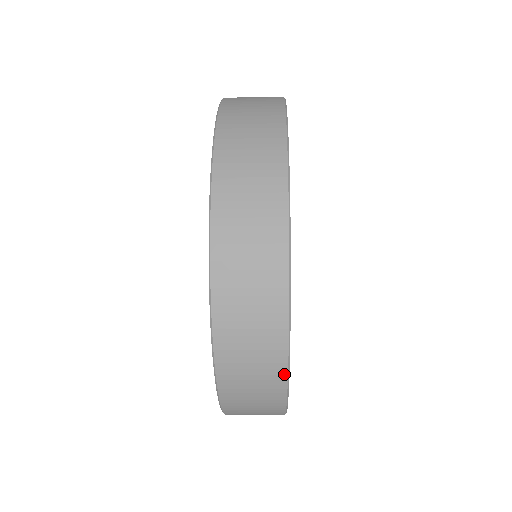
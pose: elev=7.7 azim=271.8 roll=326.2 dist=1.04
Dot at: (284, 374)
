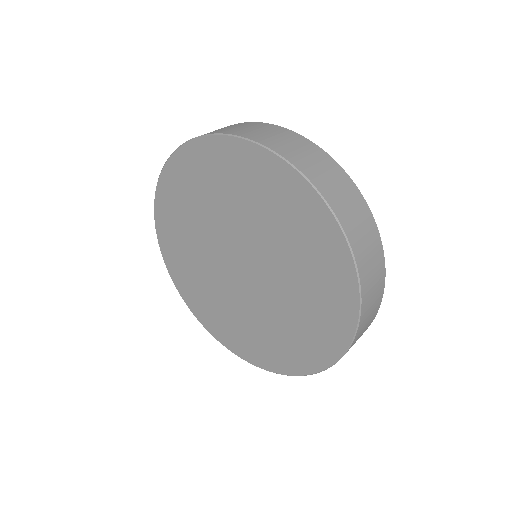
Dot at: occluded
